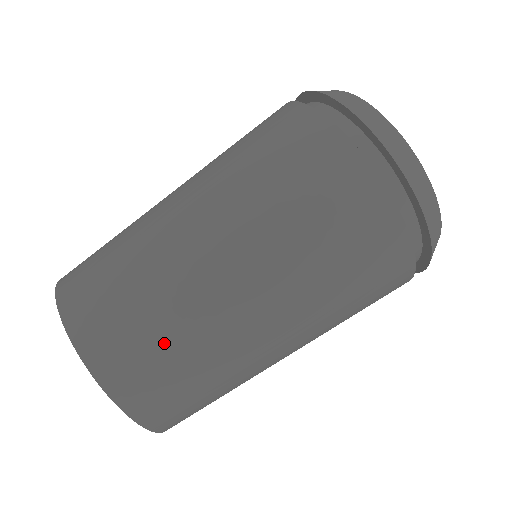
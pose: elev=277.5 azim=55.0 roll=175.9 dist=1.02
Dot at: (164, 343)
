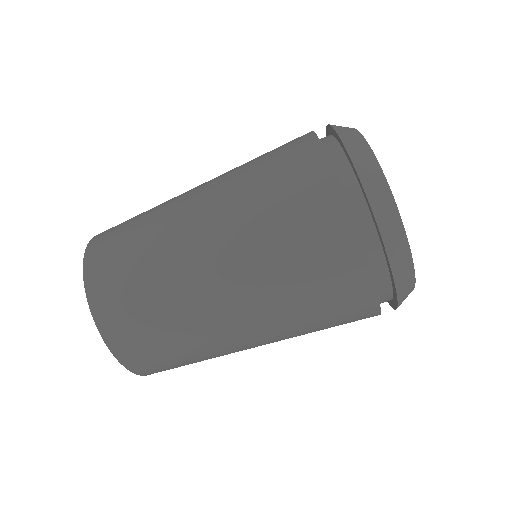
Dot at: (178, 355)
